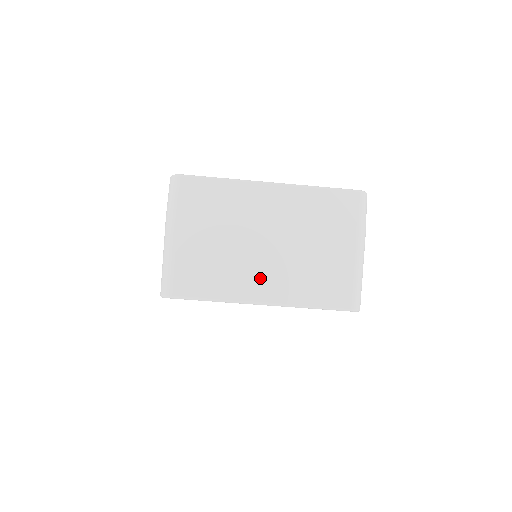
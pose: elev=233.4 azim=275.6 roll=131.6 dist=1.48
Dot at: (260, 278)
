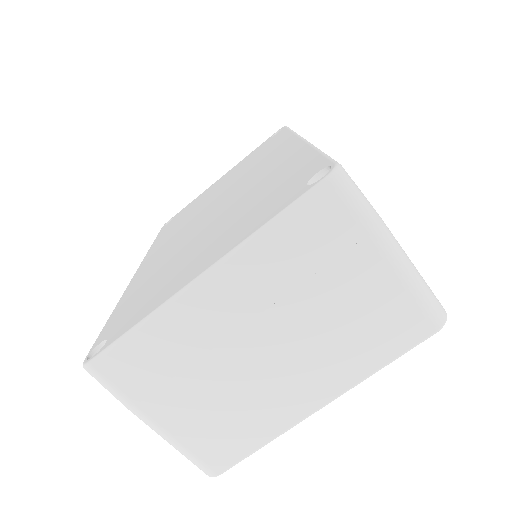
Dot at: (294, 388)
